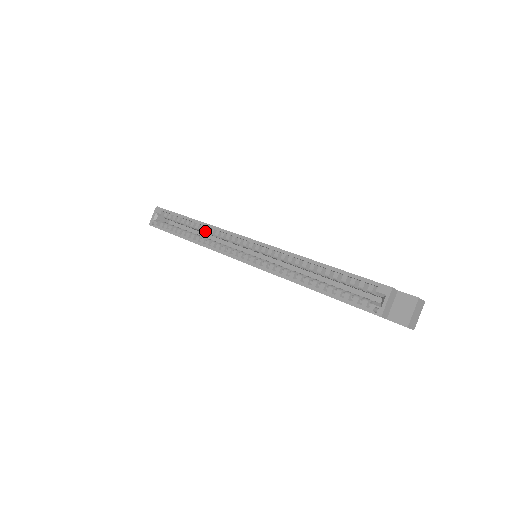
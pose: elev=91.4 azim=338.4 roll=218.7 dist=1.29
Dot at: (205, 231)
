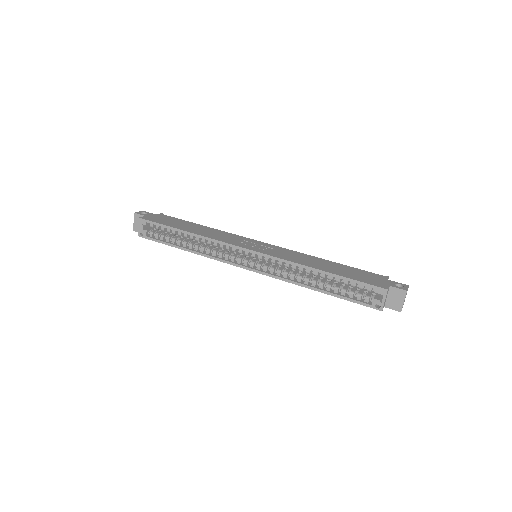
Dot at: occluded
